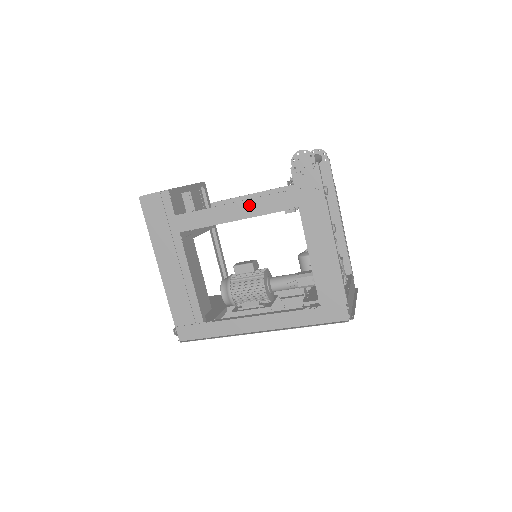
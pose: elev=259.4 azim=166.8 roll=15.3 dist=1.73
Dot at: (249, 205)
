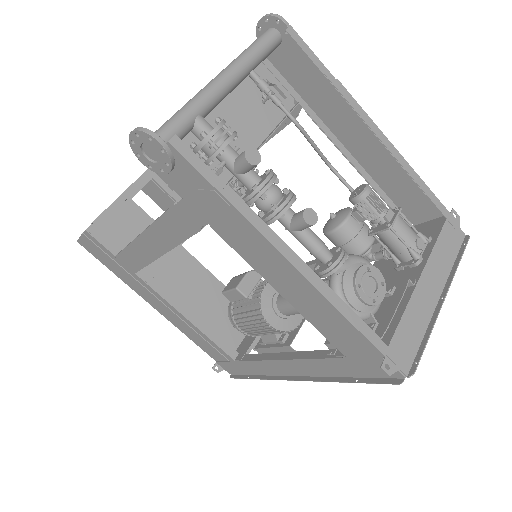
Dot at: (157, 233)
